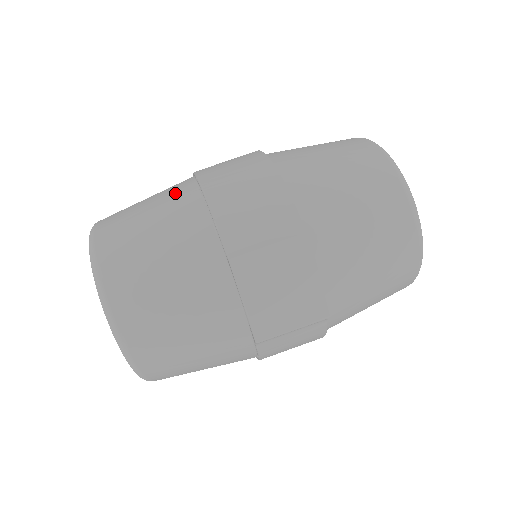
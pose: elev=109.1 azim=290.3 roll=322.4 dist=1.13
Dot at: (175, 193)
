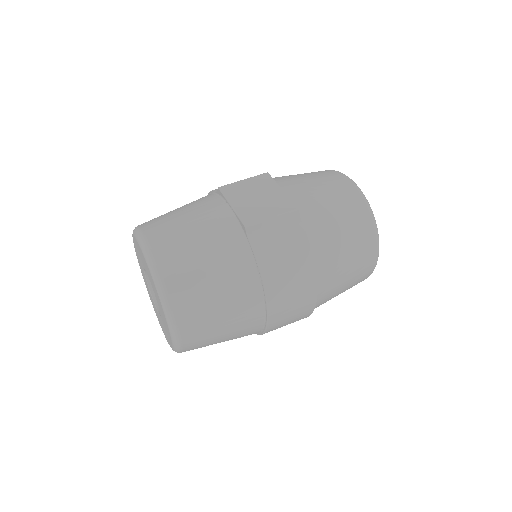
Dot at: occluded
